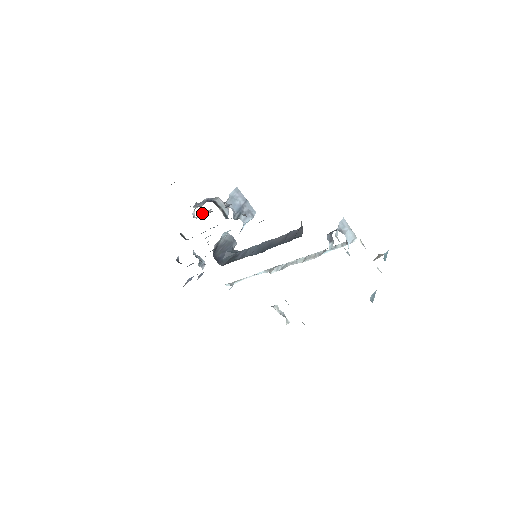
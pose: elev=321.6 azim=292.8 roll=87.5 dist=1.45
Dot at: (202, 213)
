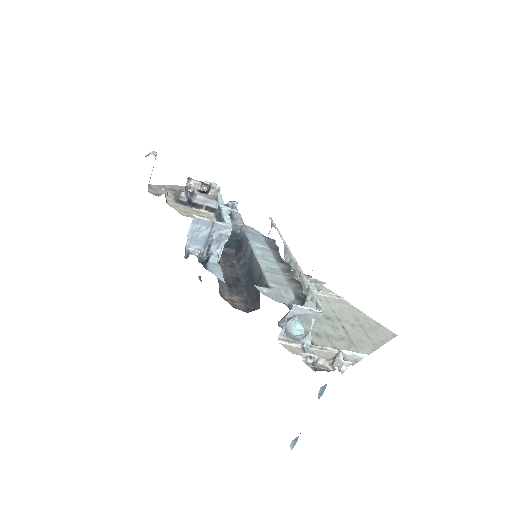
Dot at: (200, 186)
